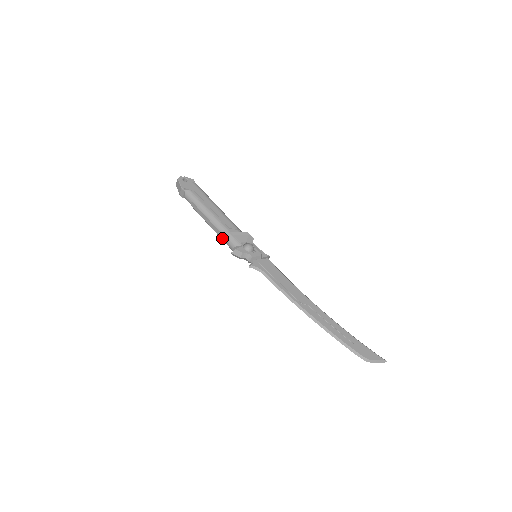
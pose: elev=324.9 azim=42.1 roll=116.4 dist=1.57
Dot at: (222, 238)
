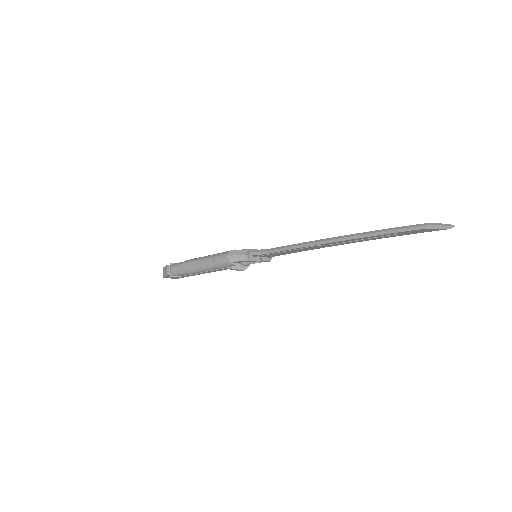
Dot at: (215, 261)
